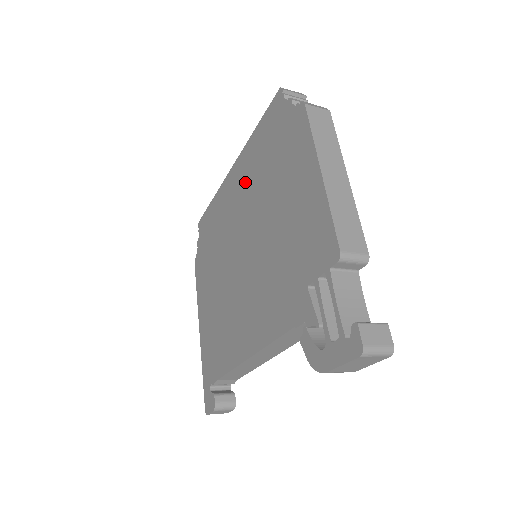
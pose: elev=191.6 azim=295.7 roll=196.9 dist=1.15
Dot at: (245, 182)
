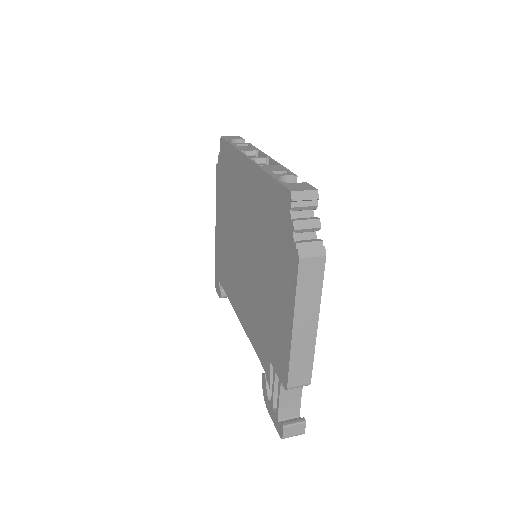
Dot at: (254, 202)
